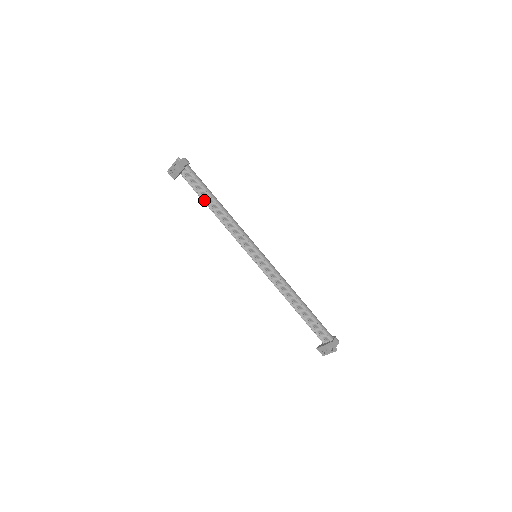
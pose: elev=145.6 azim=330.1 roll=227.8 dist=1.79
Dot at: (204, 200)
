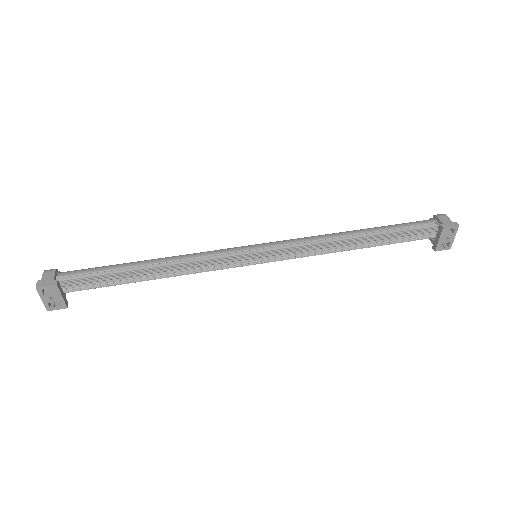
Dot at: (126, 281)
